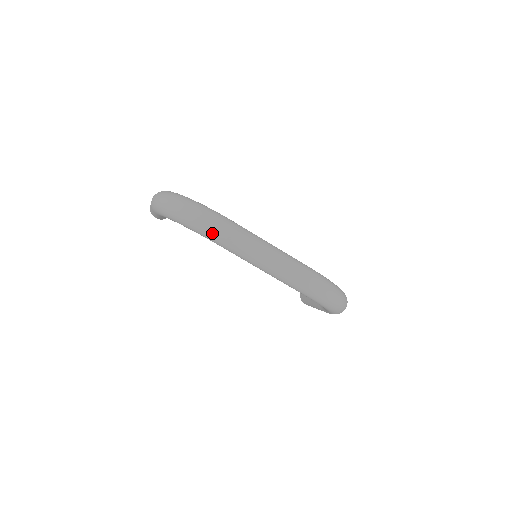
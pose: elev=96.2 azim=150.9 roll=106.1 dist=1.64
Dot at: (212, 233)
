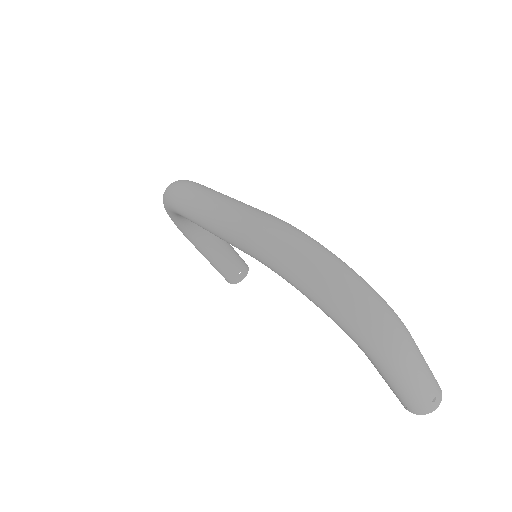
Dot at: (169, 195)
